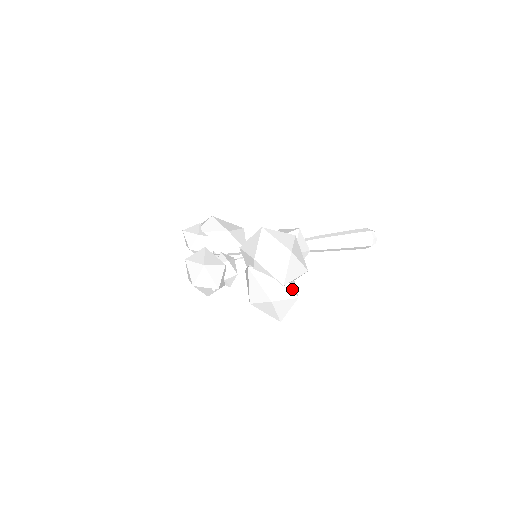
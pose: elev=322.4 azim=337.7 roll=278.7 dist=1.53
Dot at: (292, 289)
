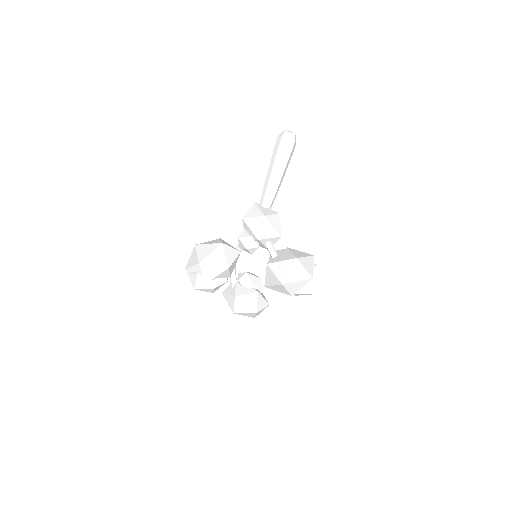
Dot at: (313, 270)
